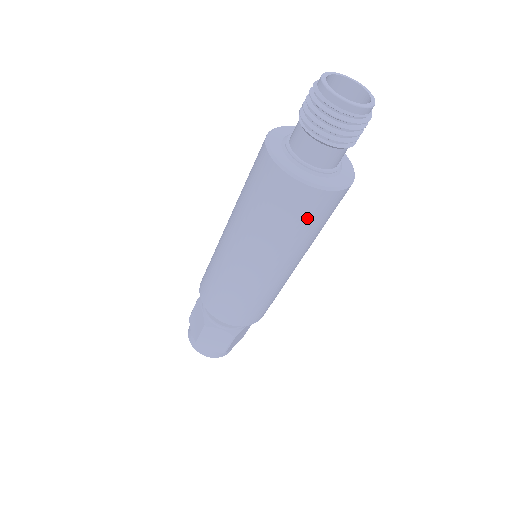
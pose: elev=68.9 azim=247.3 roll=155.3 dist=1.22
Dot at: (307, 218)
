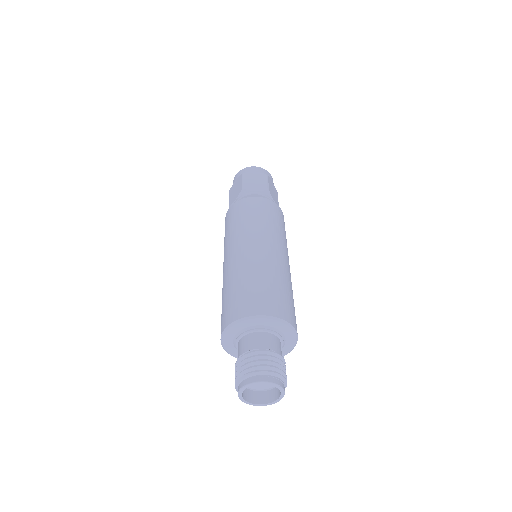
Dot at: occluded
